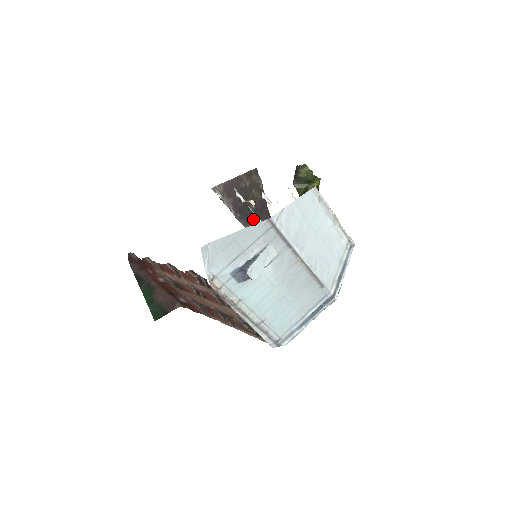
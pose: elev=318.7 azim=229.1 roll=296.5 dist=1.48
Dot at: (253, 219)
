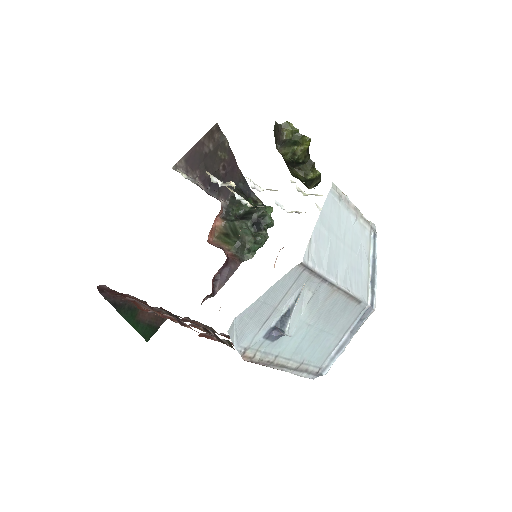
Dot at: (225, 186)
